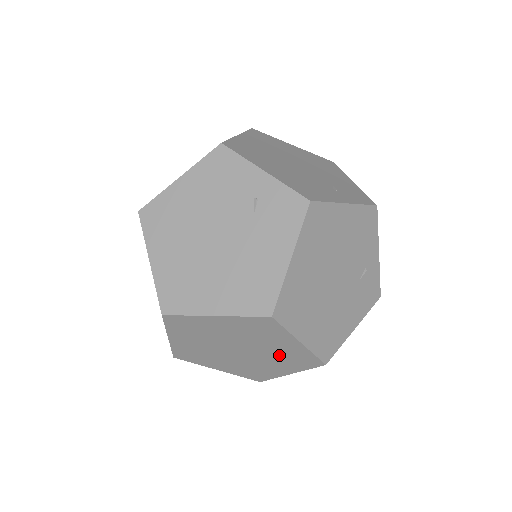
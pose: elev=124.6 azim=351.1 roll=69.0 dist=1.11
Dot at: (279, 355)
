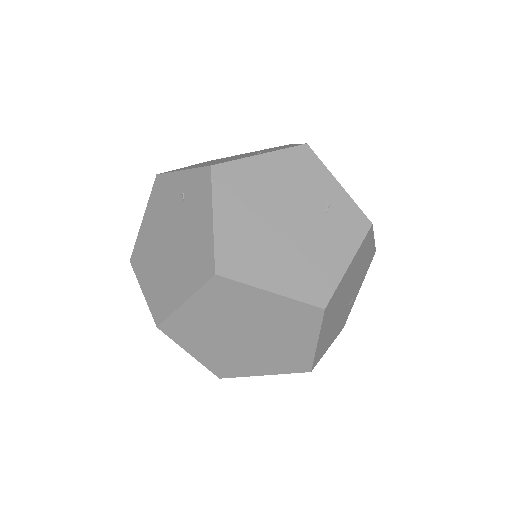
Dot at: (278, 321)
